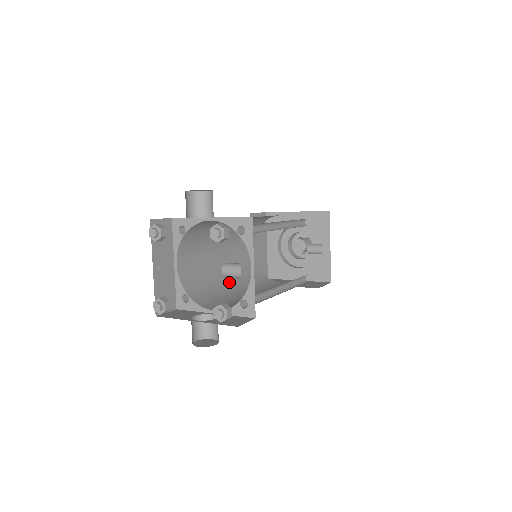
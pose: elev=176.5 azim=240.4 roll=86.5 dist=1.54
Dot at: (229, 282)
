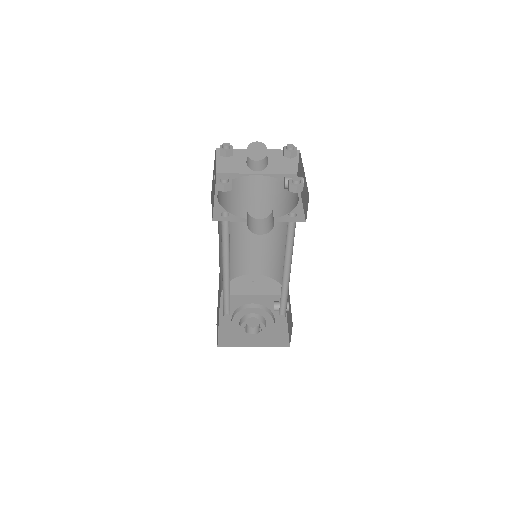
Dot at: (229, 267)
